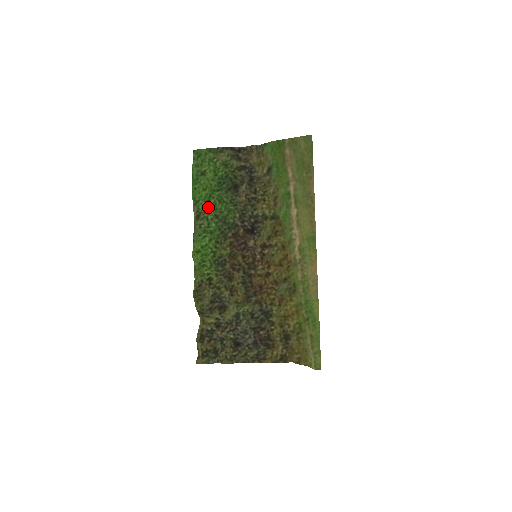
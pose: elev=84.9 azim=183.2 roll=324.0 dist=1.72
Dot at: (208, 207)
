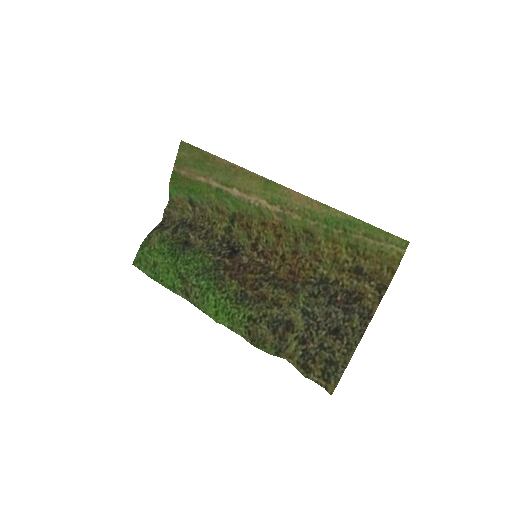
Dot at: (184, 278)
